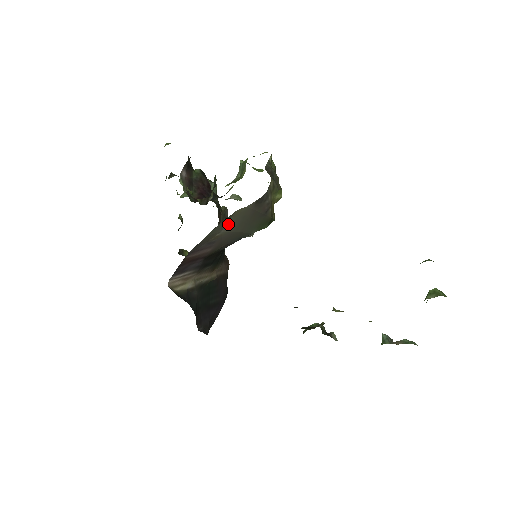
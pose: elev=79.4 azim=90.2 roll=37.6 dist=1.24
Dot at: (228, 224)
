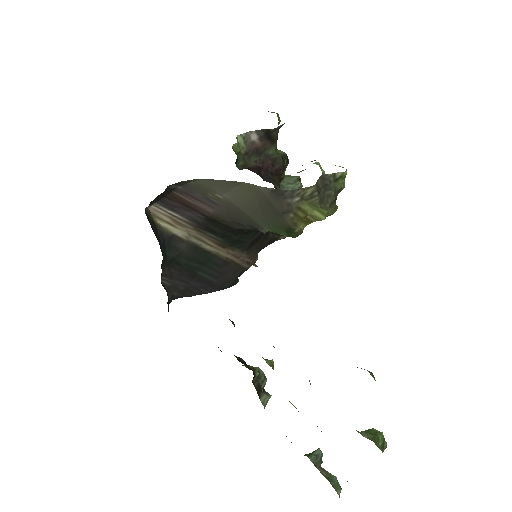
Dot at: (233, 192)
